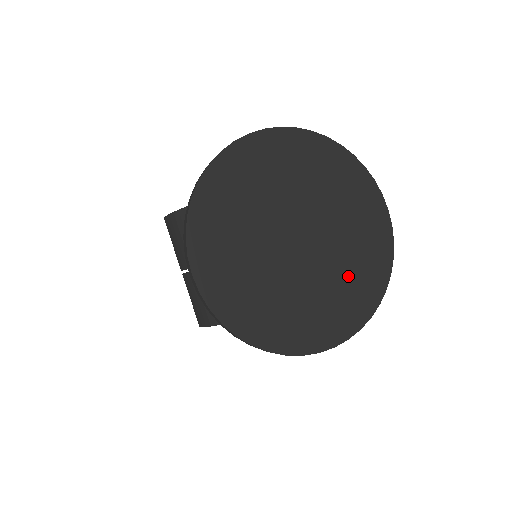
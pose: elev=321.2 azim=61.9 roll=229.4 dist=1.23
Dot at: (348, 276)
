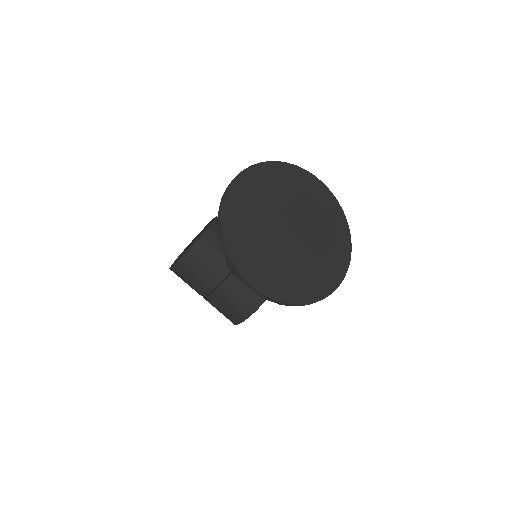
Dot at: (327, 235)
